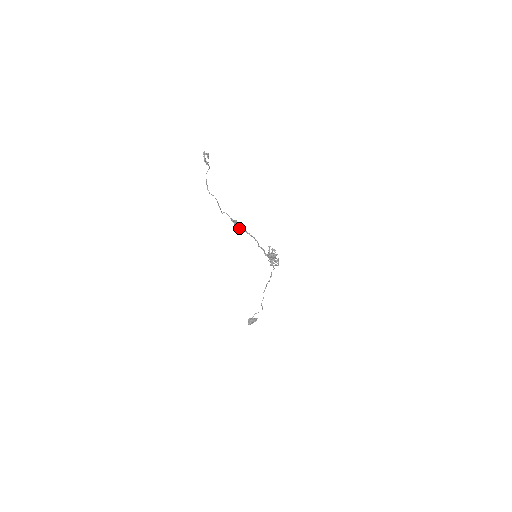
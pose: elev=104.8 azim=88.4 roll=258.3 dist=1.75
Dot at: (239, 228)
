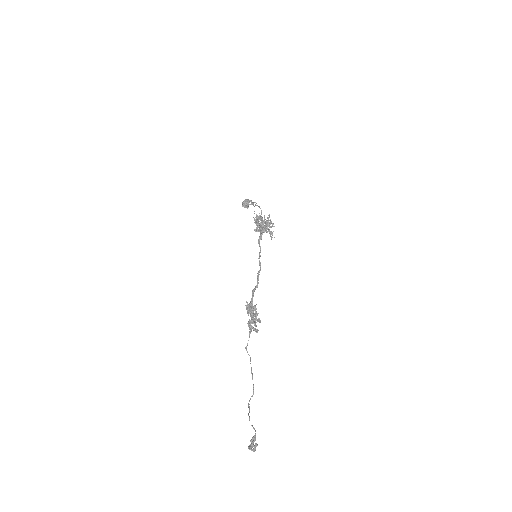
Dot at: (259, 321)
